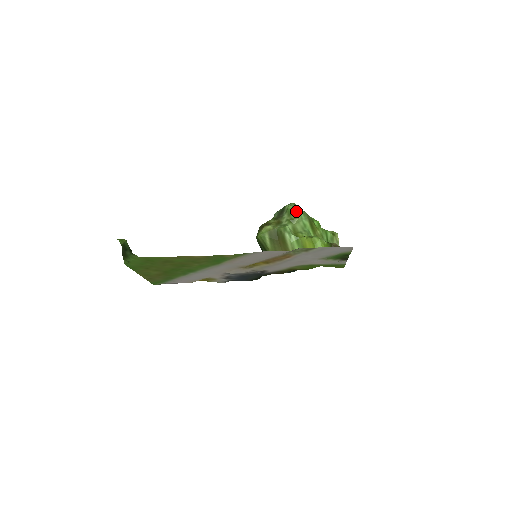
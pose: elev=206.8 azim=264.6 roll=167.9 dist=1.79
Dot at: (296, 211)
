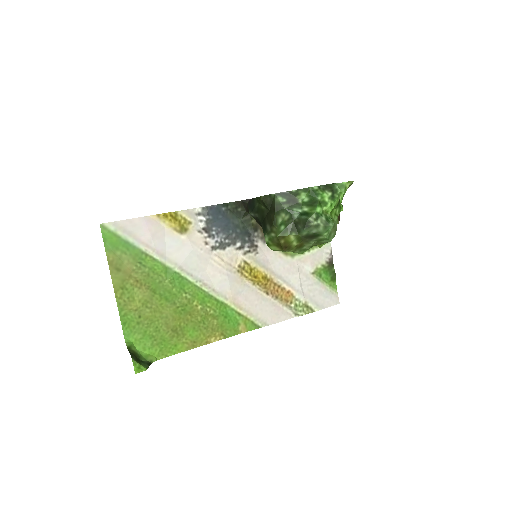
Dot at: (327, 242)
